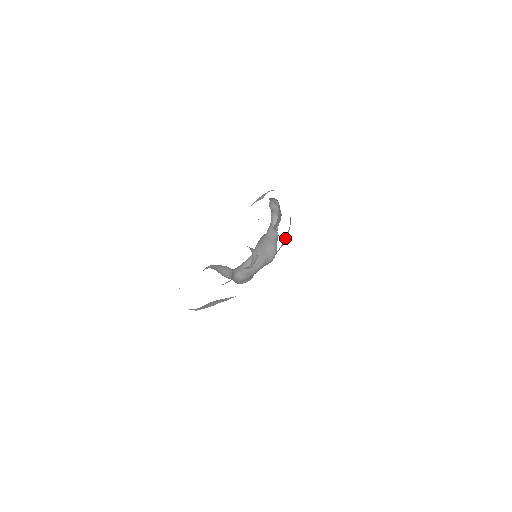
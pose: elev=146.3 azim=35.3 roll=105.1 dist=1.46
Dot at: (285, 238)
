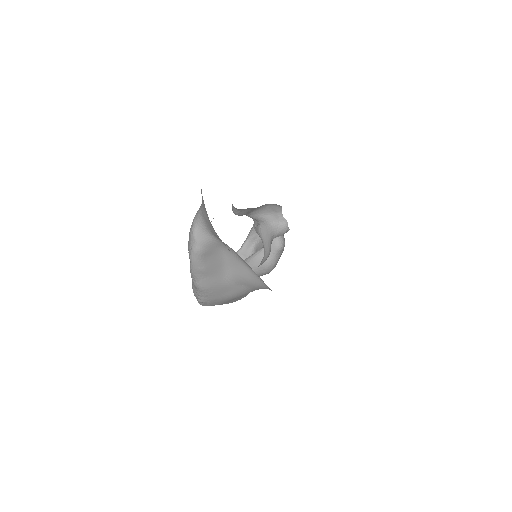
Dot at: occluded
